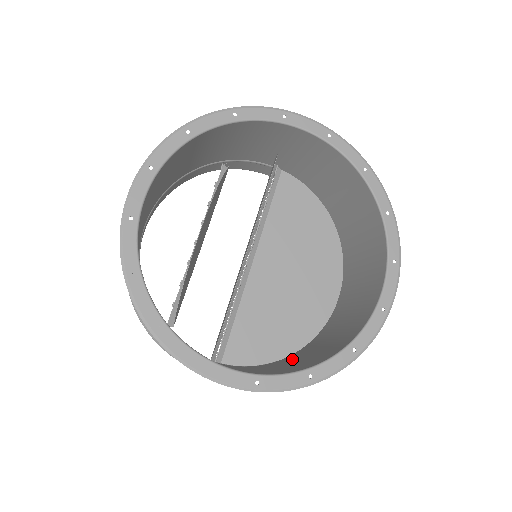
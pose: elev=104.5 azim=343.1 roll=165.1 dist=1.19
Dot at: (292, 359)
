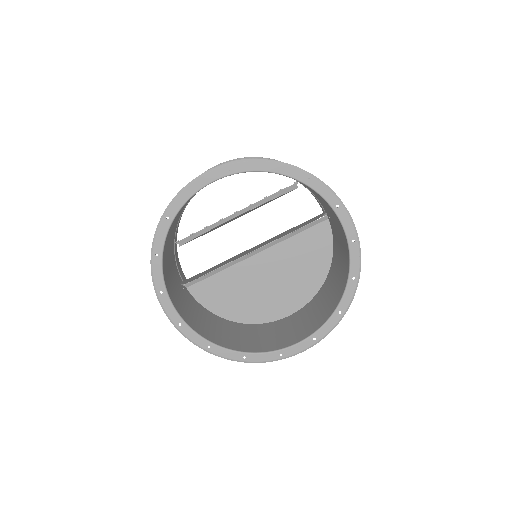
Dot at: (221, 324)
